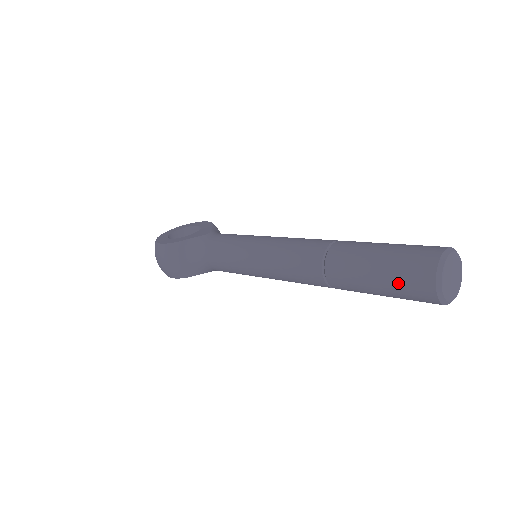
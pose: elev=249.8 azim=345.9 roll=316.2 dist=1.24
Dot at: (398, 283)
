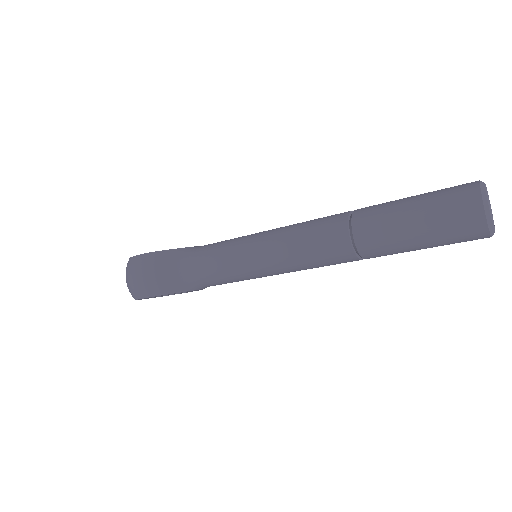
Dot at: (440, 213)
